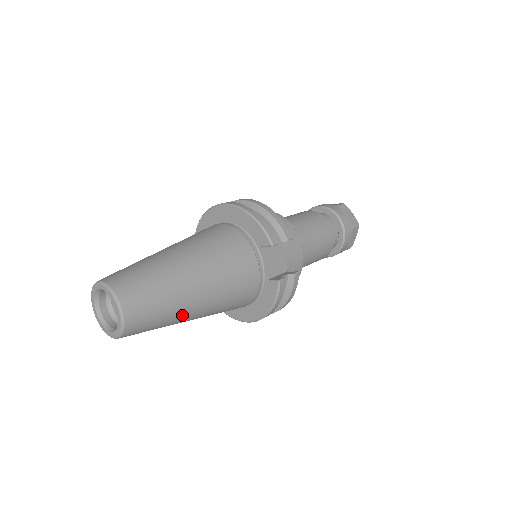
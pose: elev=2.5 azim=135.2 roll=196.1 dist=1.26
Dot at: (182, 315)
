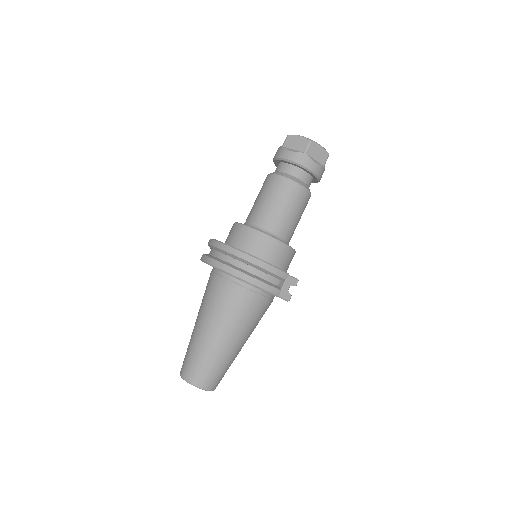
Dot at: occluded
